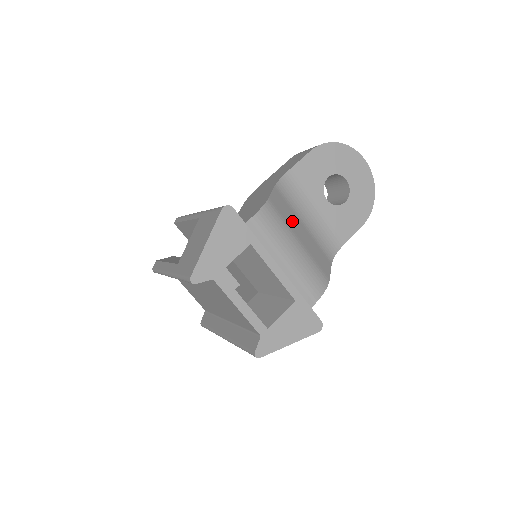
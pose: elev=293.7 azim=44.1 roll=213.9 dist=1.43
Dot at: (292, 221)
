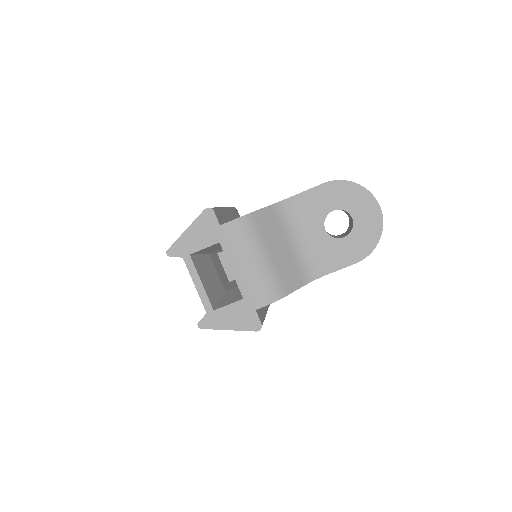
Dot at: (273, 237)
